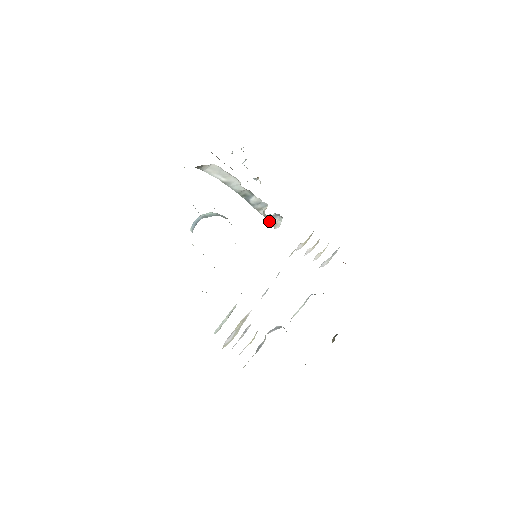
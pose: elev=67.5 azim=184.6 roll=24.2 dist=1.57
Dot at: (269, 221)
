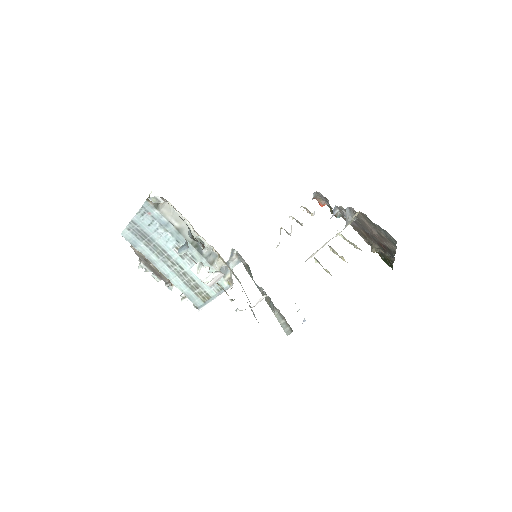
Dot at: (223, 278)
